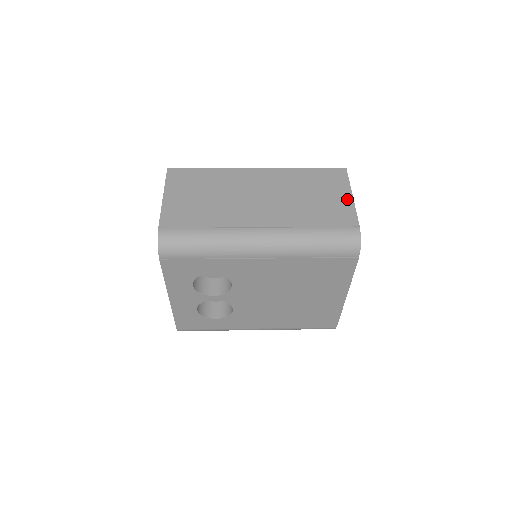
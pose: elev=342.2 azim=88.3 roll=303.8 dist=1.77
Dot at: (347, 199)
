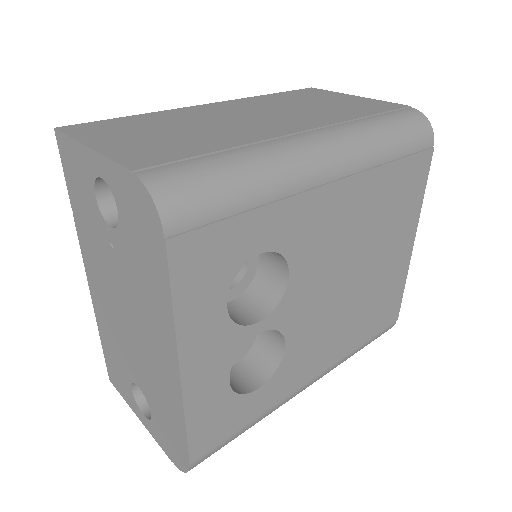
Dot at: (357, 98)
